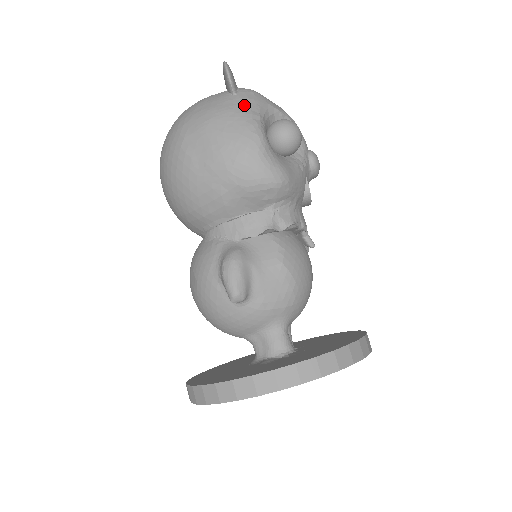
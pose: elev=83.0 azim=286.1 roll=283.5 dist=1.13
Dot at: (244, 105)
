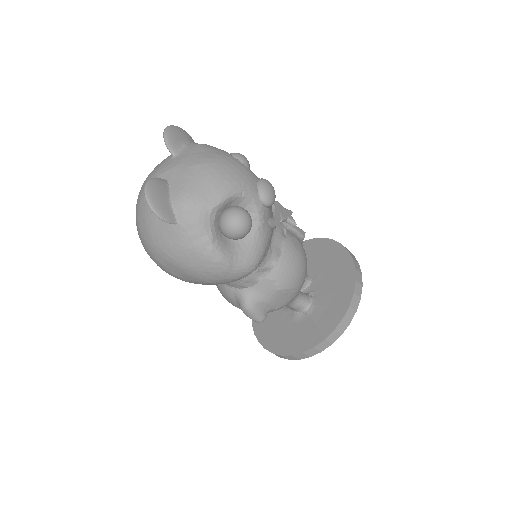
Dot at: (191, 236)
